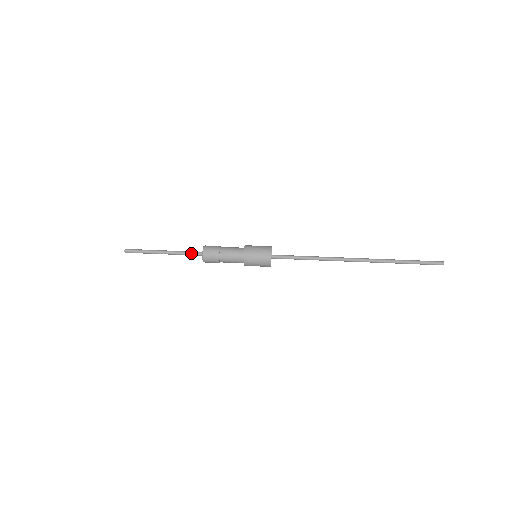
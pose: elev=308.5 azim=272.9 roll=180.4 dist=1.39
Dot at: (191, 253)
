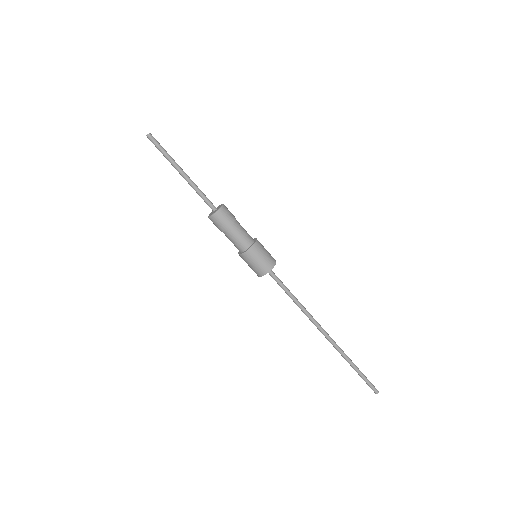
Dot at: (204, 200)
